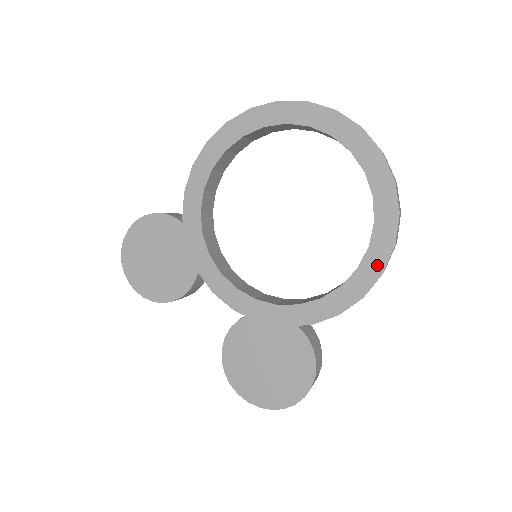
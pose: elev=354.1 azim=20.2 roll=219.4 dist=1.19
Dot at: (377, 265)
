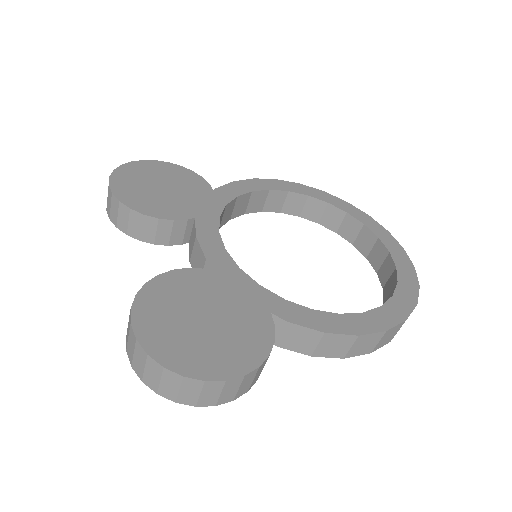
Dot at: (384, 322)
